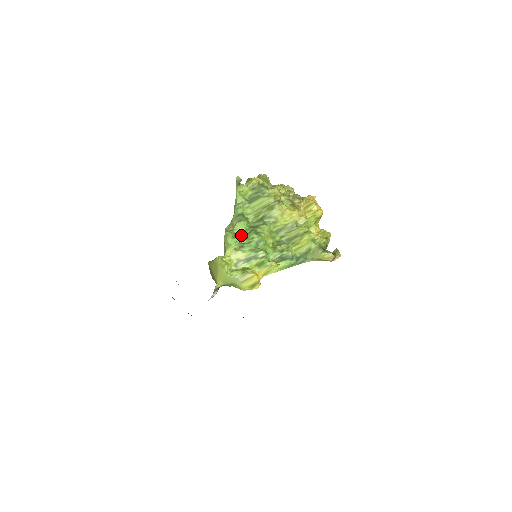
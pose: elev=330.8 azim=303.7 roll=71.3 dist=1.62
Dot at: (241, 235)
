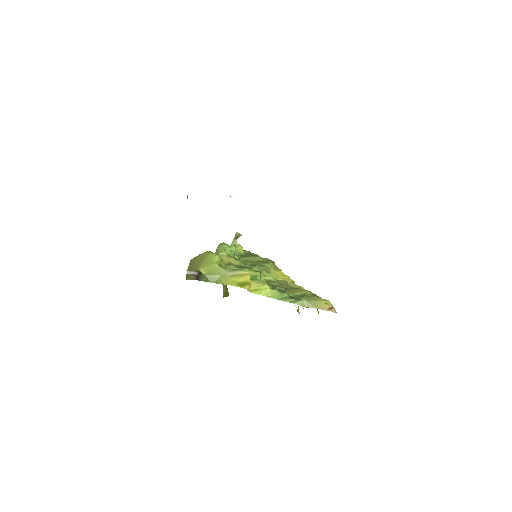
Dot at: occluded
